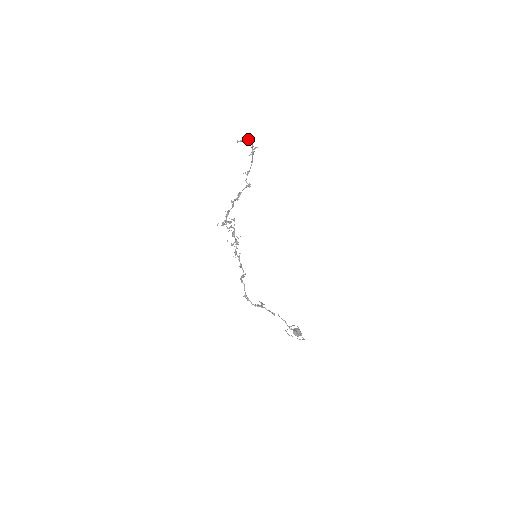
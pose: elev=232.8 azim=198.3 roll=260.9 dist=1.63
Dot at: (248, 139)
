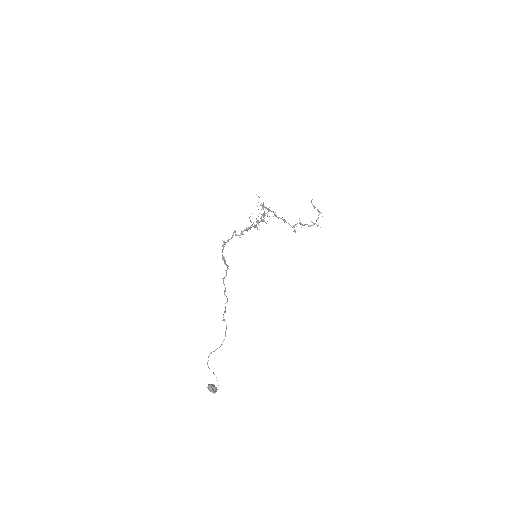
Dot at: (319, 211)
